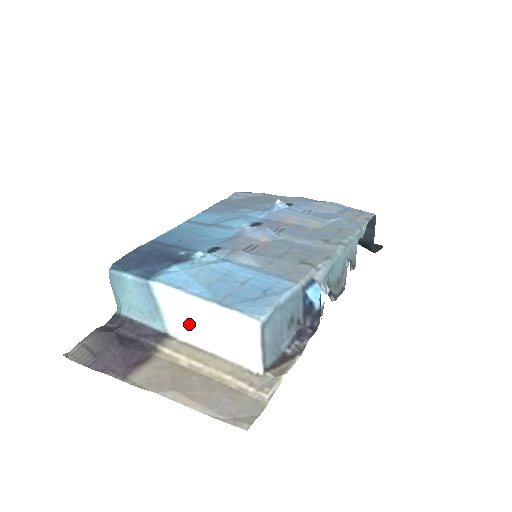
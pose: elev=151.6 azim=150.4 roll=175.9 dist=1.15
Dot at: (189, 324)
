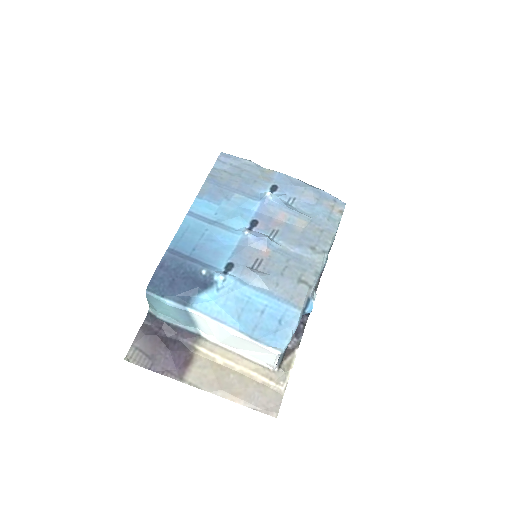
Dot at: (222, 337)
